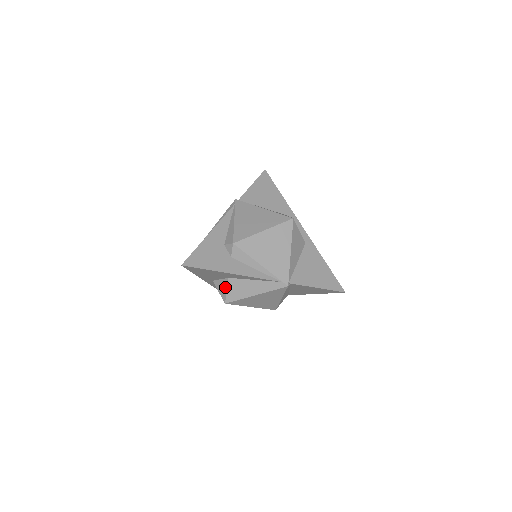
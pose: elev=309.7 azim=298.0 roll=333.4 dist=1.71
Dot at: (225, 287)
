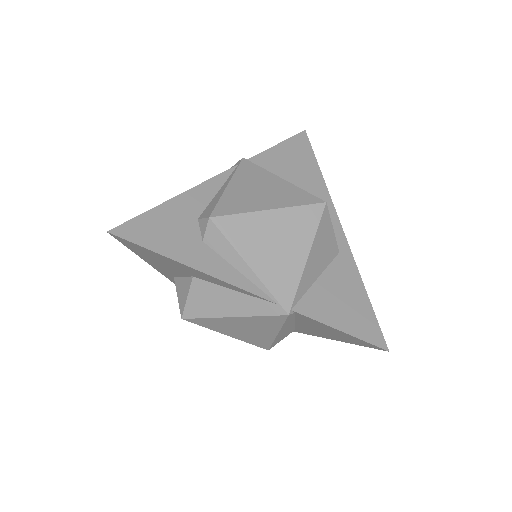
Dot at: (186, 291)
